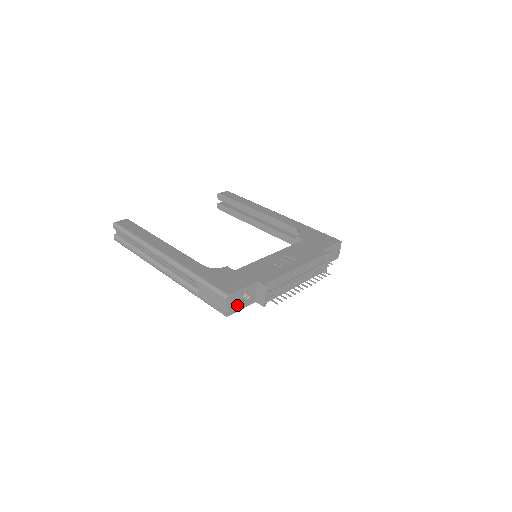
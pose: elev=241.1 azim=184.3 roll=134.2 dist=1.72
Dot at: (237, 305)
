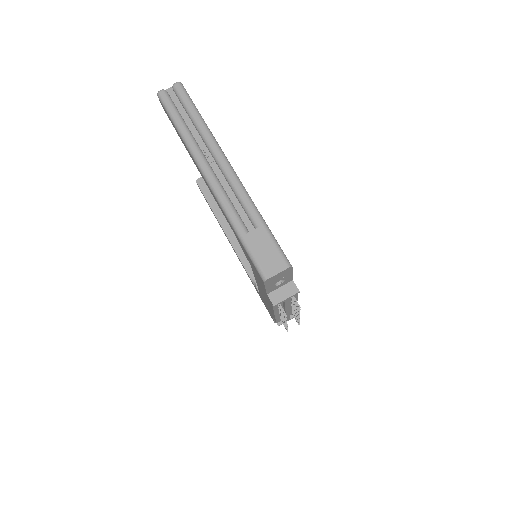
Dot at: (274, 281)
